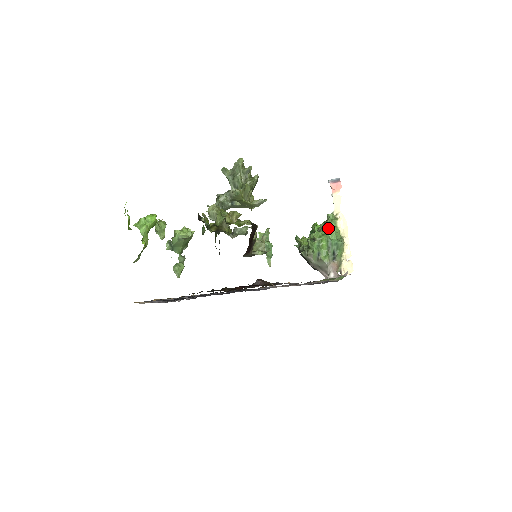
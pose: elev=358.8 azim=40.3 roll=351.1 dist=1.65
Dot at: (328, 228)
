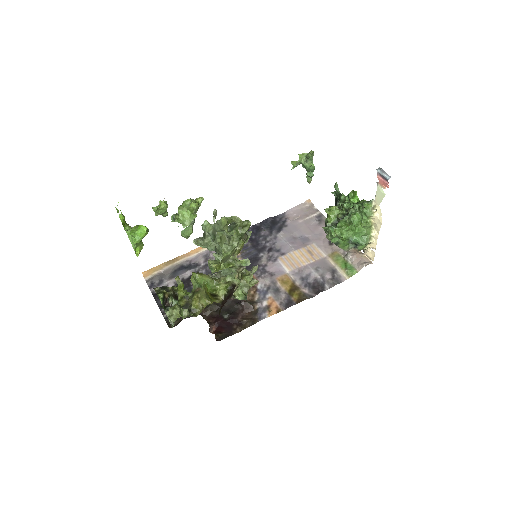
Dot at: (354, 226)
